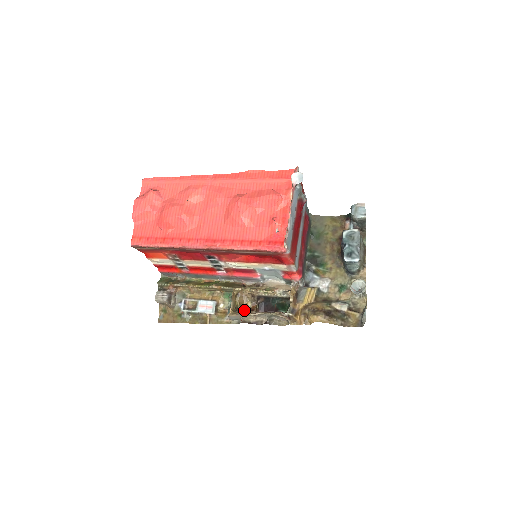
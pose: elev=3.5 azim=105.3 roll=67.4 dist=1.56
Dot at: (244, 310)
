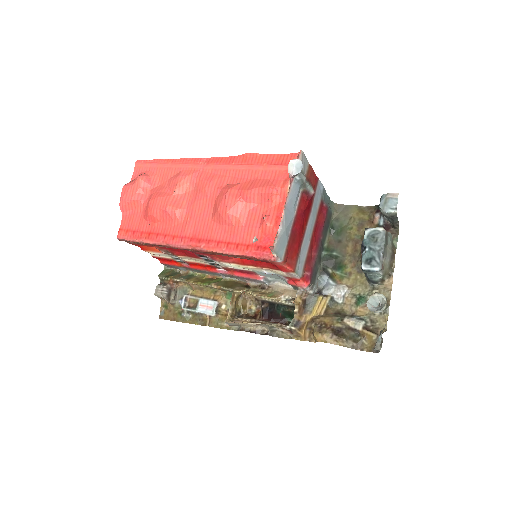
Dot at: (246, 315)
